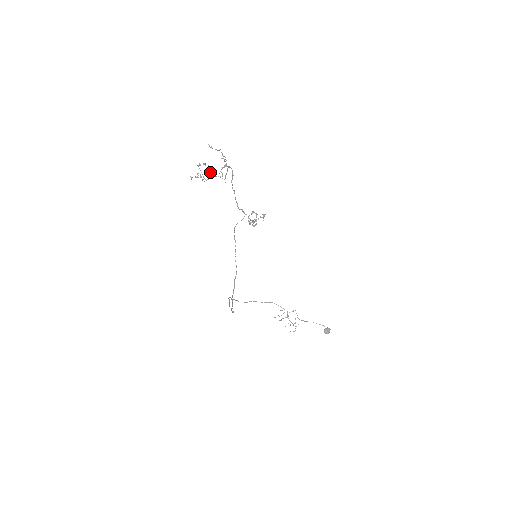
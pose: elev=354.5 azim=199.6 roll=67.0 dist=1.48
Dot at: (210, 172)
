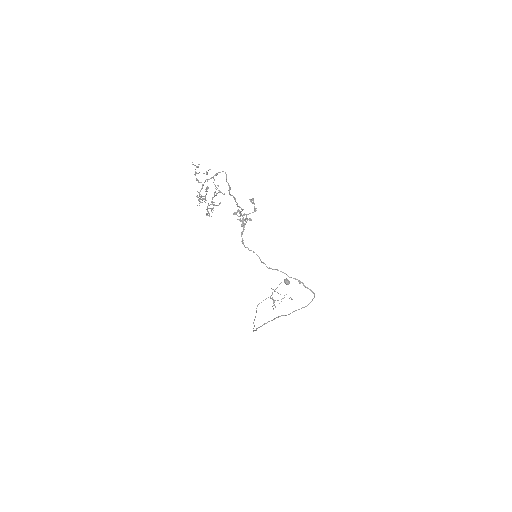
Dot at: occluded
